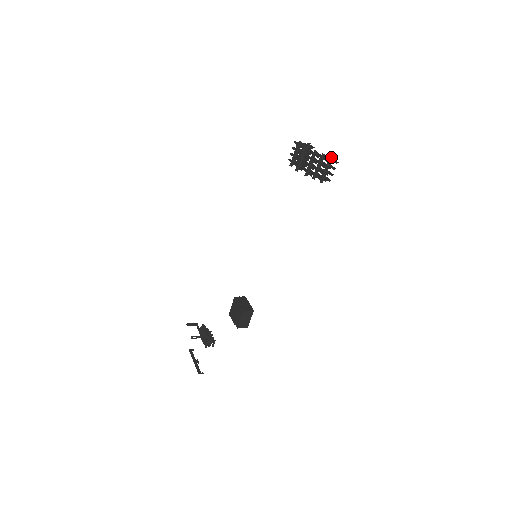
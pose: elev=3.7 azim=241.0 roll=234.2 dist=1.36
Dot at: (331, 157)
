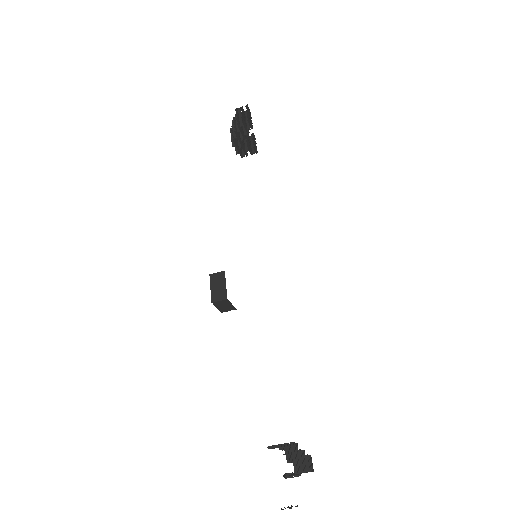
Dot at: occluded
